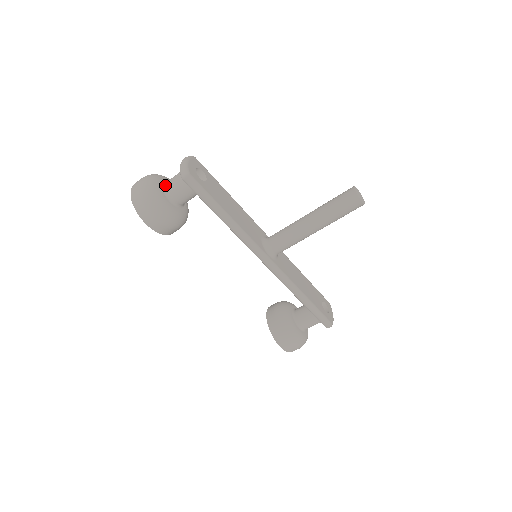
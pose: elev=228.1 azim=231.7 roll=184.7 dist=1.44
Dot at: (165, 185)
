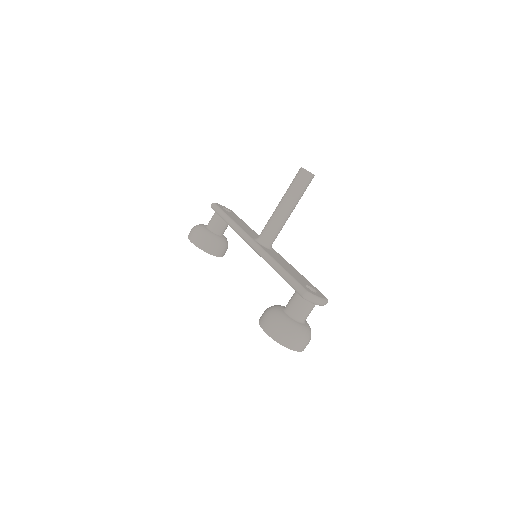
Dot at: occluded
